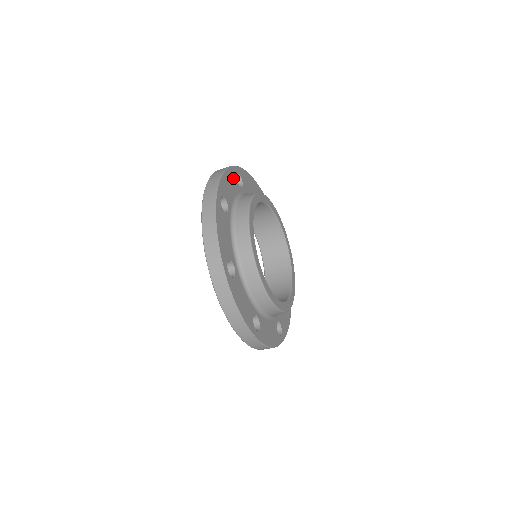
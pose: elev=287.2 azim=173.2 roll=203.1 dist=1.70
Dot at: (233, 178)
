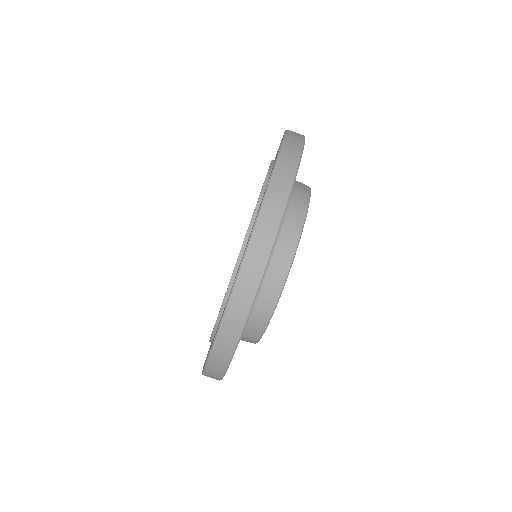
Dot at: occluded
